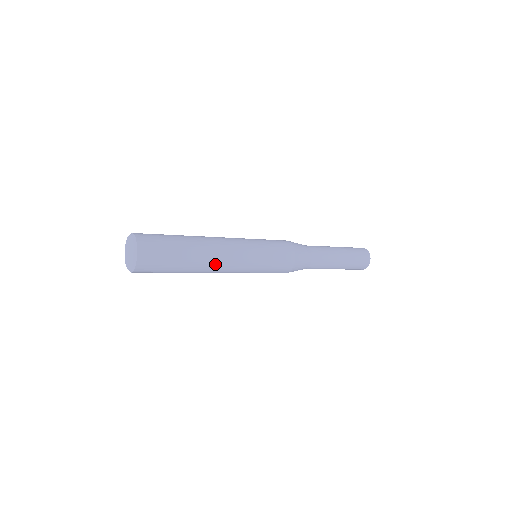
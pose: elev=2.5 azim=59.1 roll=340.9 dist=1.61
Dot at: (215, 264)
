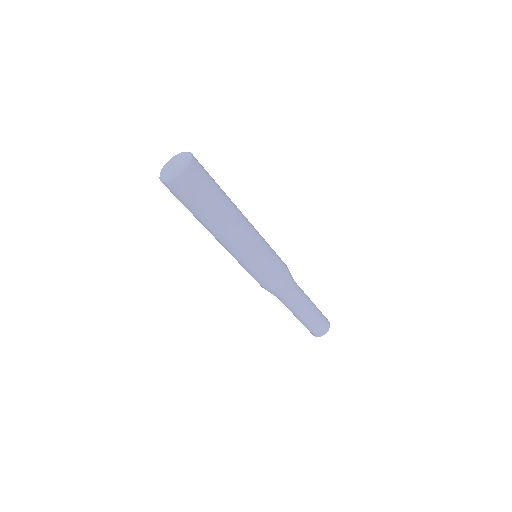
Dot at: (229, 233)
